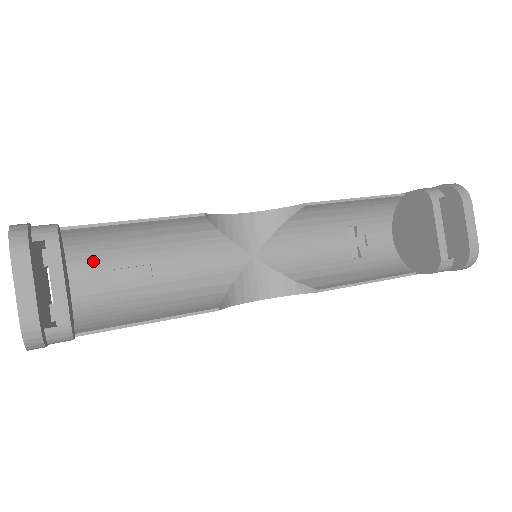
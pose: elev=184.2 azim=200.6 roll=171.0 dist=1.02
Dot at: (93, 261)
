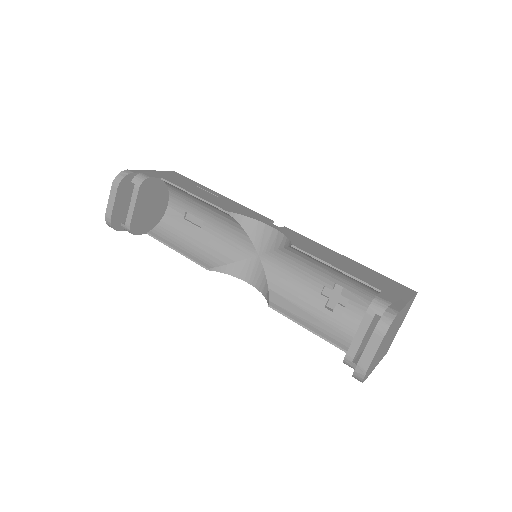
Dot at: (180, 202)
